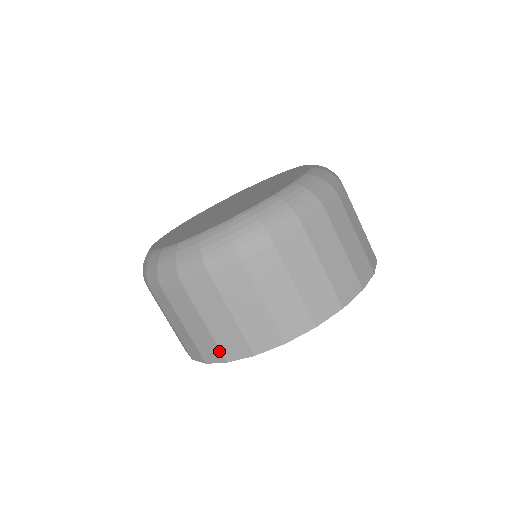
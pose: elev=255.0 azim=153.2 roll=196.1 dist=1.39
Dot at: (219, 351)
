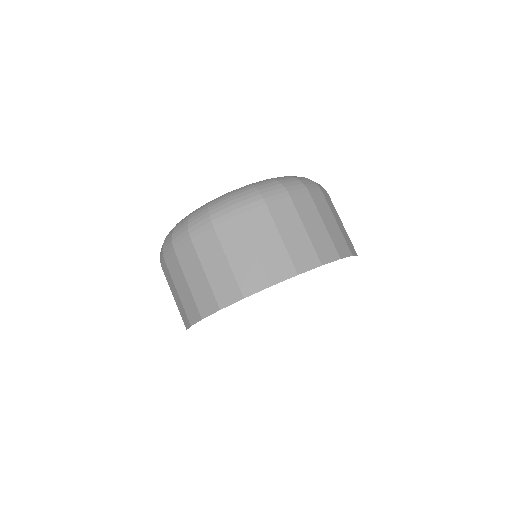
Dot at: (197, 309)
